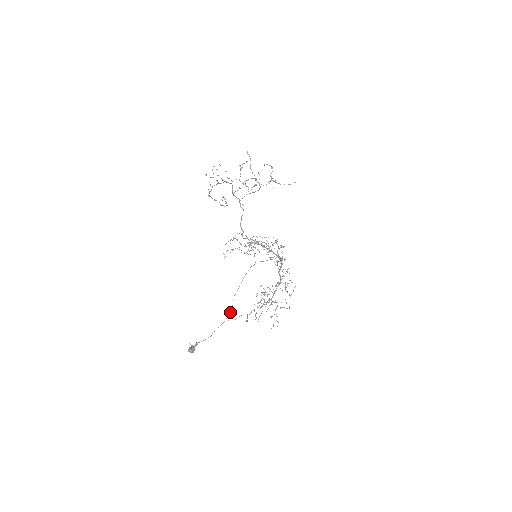
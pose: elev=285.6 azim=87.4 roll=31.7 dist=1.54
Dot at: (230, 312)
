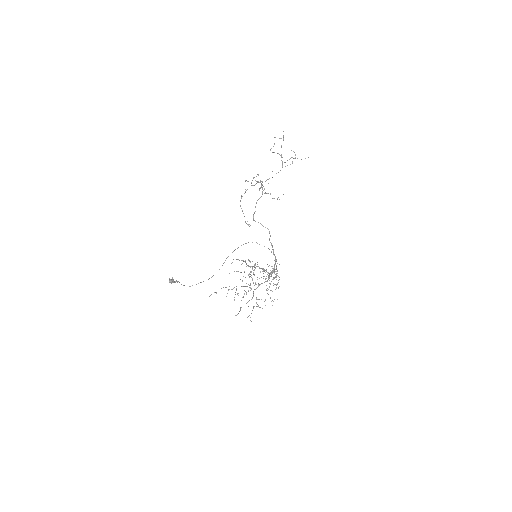
Dot at: occluded
